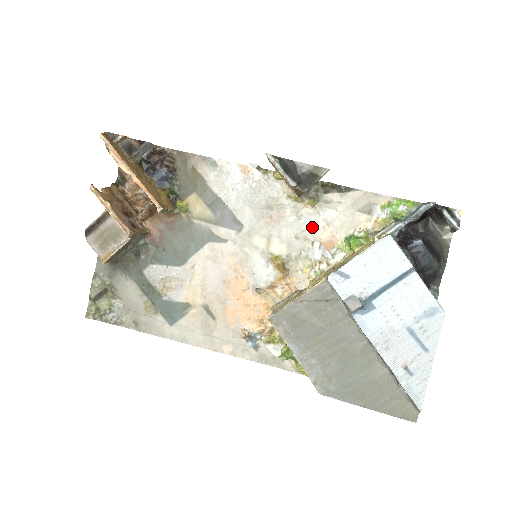
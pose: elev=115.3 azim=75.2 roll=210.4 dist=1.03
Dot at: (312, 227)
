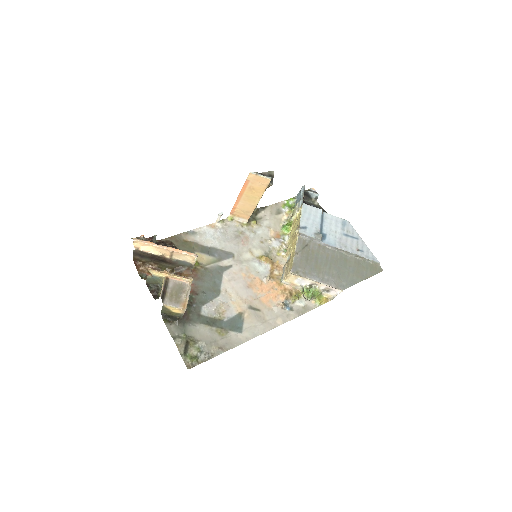
Dot at: (264, 233)
